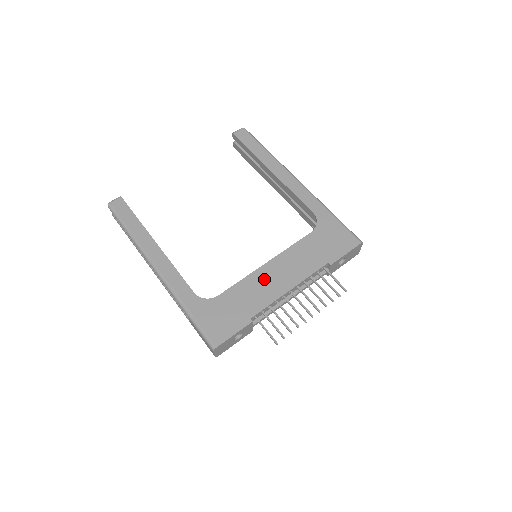
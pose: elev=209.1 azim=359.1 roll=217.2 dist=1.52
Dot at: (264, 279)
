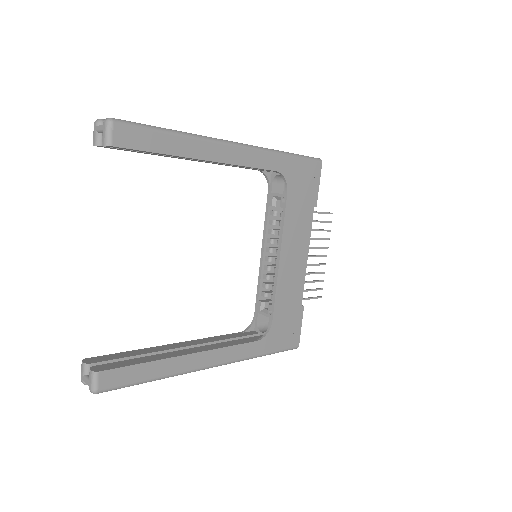
Dot at: (288, 272)
